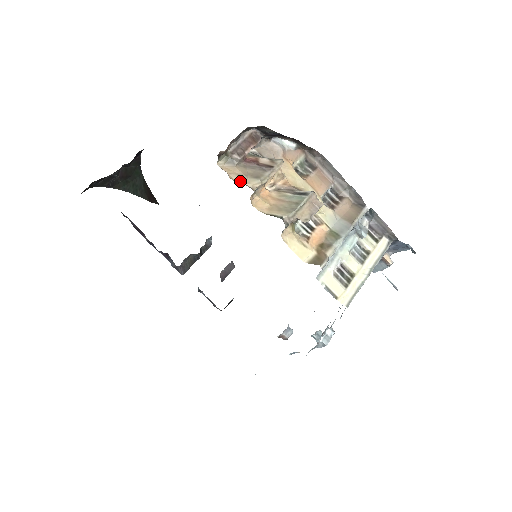
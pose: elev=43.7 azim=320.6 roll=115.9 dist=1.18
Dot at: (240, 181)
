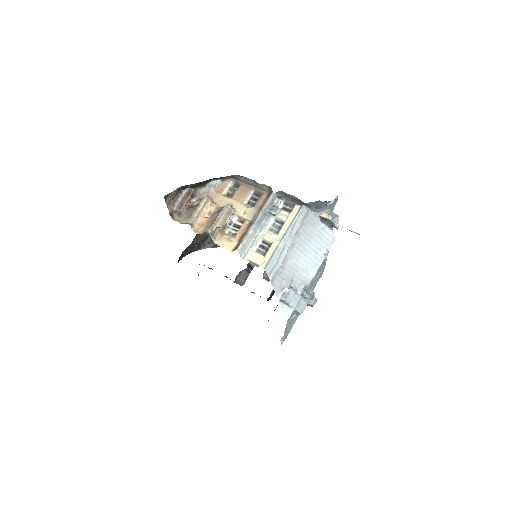
Dot at: (185, 223)
